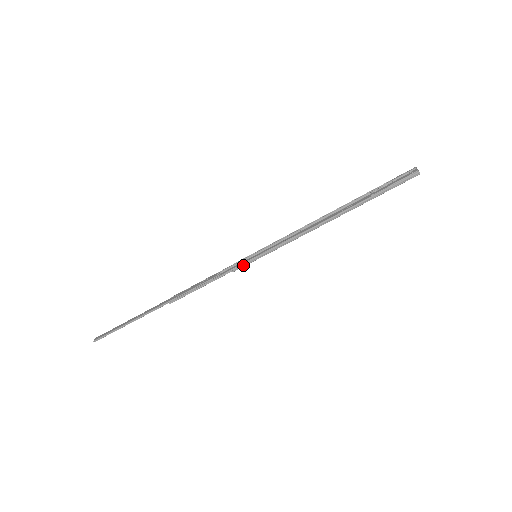
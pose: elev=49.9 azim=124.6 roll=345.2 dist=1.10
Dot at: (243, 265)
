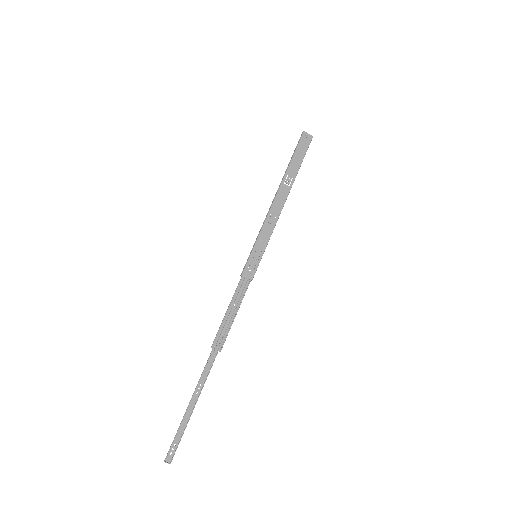
Dot at: (246, 264)
